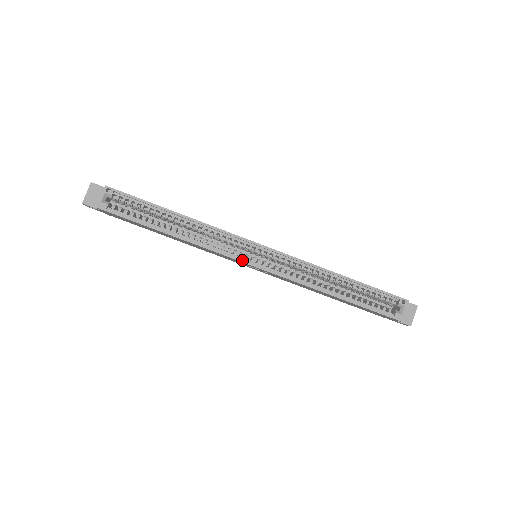
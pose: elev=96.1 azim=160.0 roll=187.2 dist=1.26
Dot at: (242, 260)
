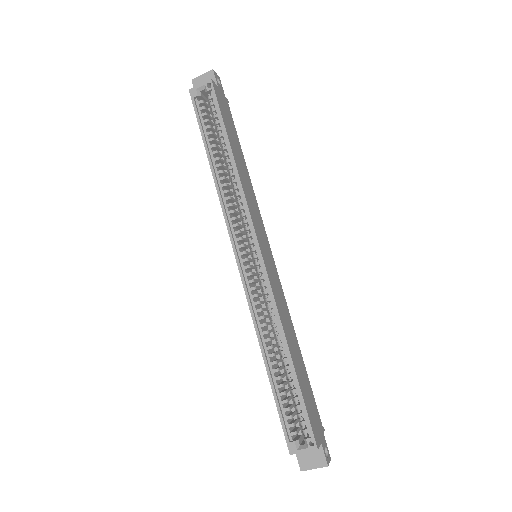
Dot at: (233, 243)
